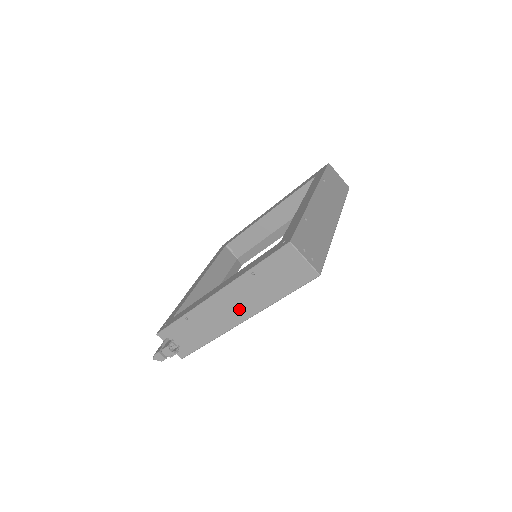
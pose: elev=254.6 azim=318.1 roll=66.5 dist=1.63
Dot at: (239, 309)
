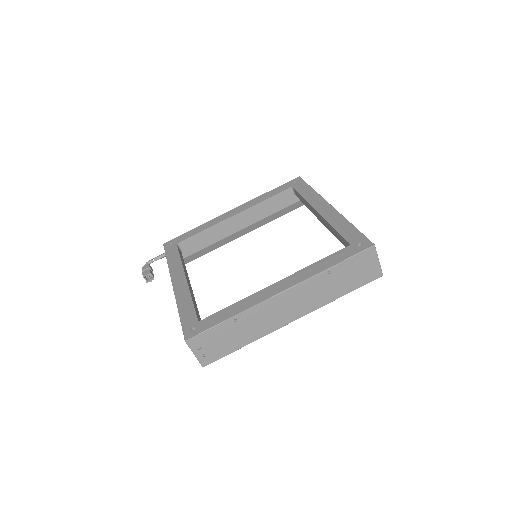
Dot at: occluded
